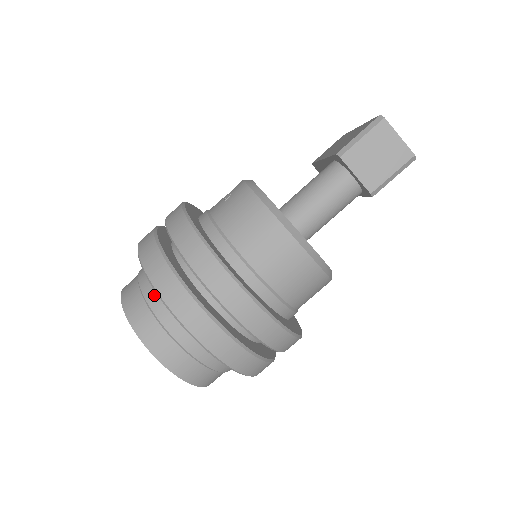
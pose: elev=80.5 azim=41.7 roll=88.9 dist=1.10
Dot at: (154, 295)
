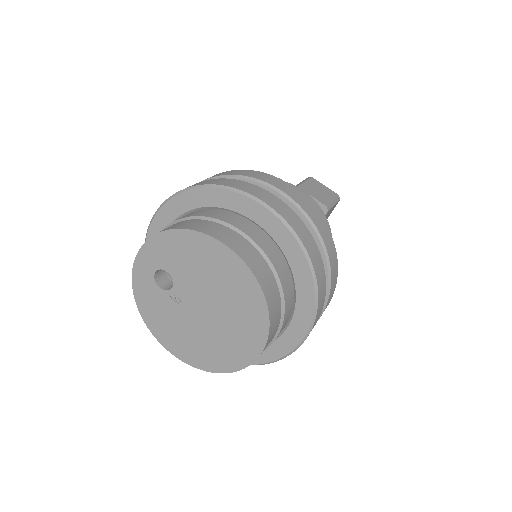
Dot at: (201, 212)
